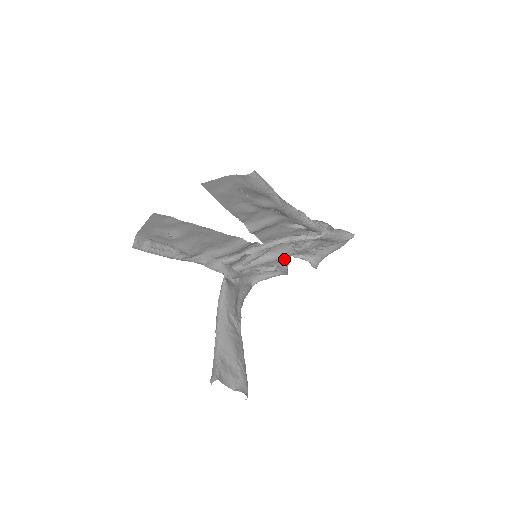
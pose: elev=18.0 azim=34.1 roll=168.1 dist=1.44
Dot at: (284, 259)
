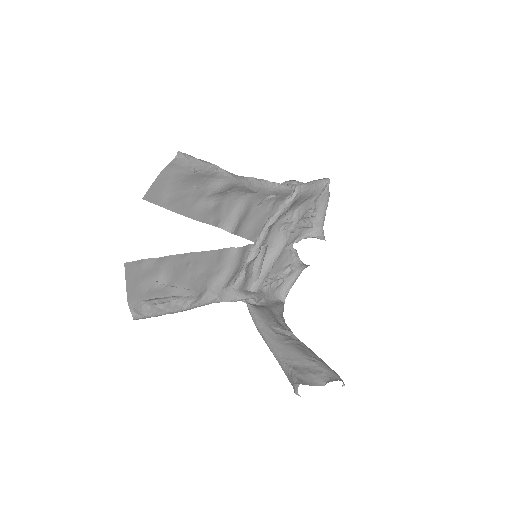
Dot at: (289, 252)
